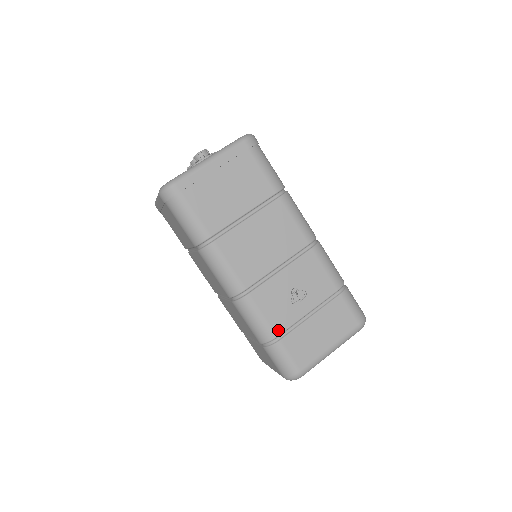
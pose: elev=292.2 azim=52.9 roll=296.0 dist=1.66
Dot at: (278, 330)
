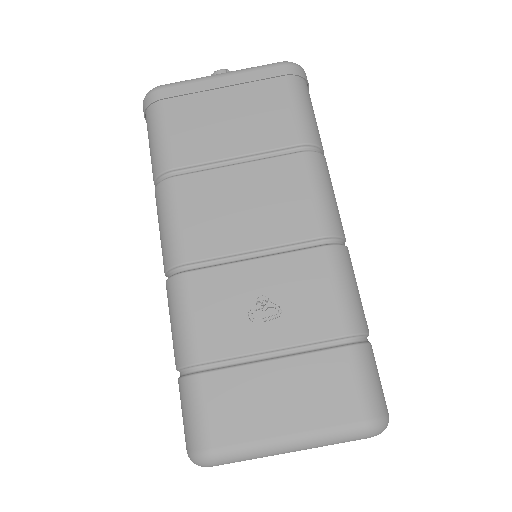
Dot at: (205, 353)
